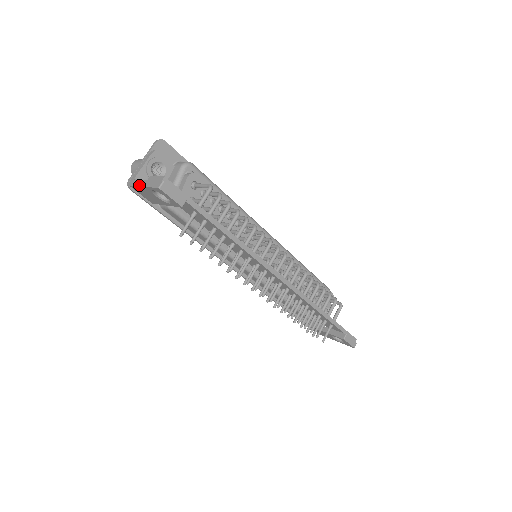
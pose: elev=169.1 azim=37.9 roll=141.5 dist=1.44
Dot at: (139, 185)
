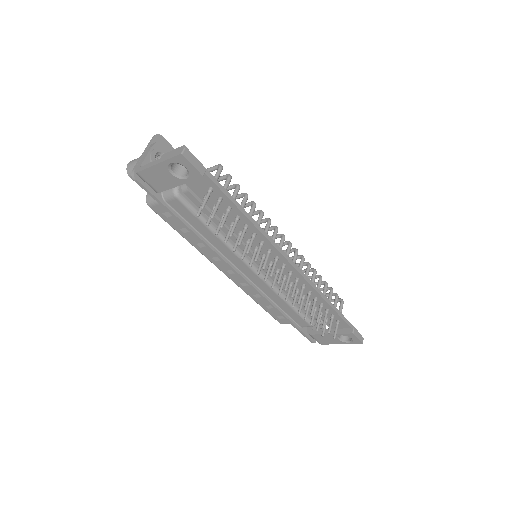
Dot at: (151, 165)
